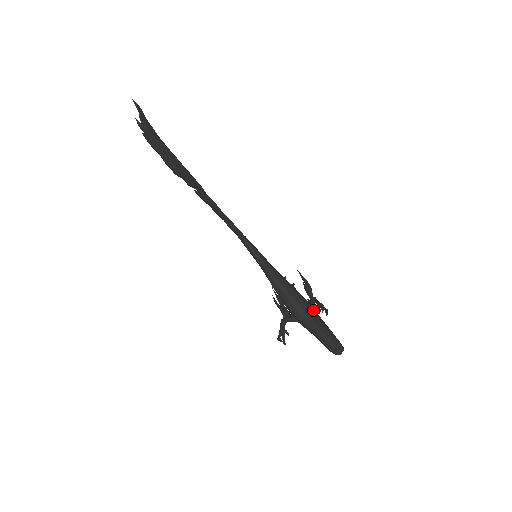
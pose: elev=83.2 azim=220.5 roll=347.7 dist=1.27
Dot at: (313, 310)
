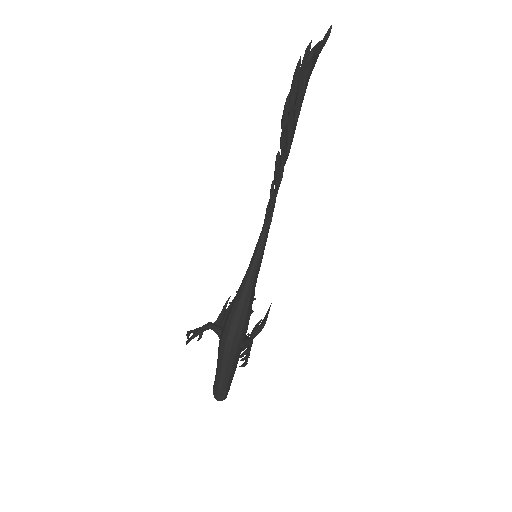
Dot at: (241, 347)
